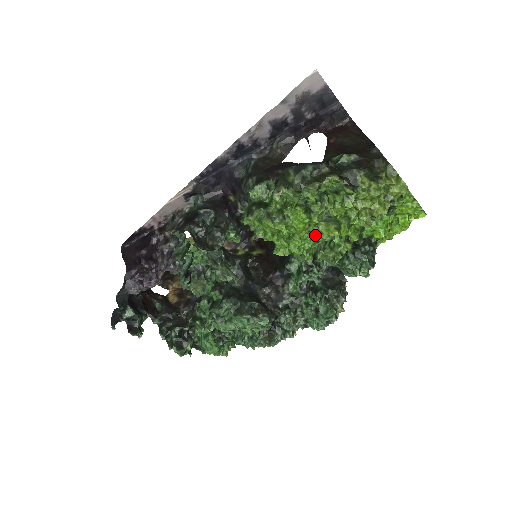
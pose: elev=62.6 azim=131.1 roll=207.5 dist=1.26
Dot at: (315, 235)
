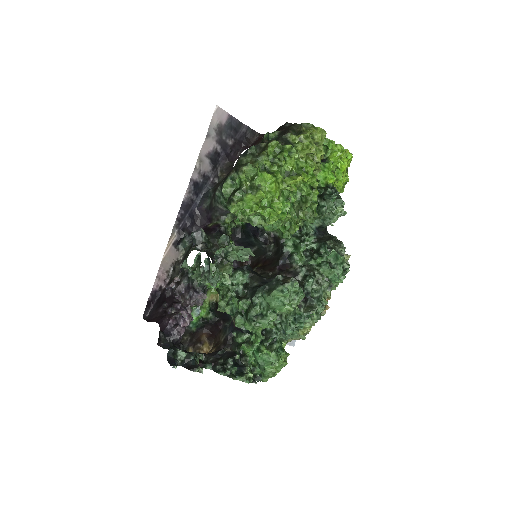
Dot at: (288, 199)
